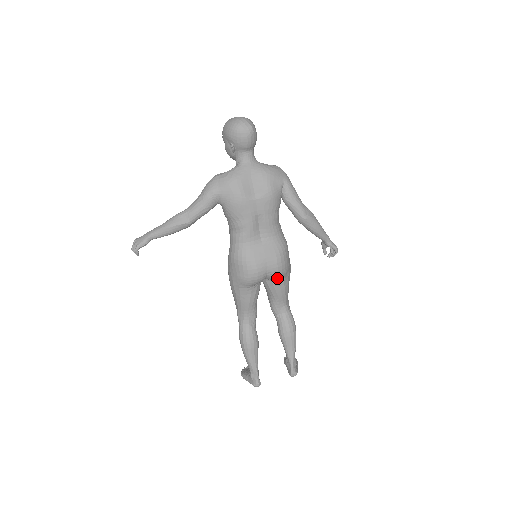
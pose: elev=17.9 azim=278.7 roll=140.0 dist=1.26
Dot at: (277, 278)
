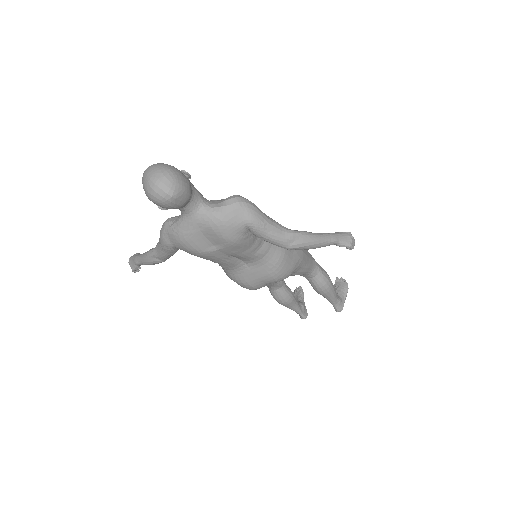
Dot at: occluded
